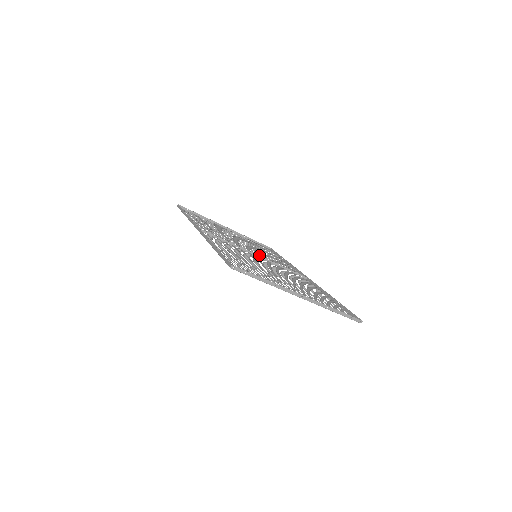
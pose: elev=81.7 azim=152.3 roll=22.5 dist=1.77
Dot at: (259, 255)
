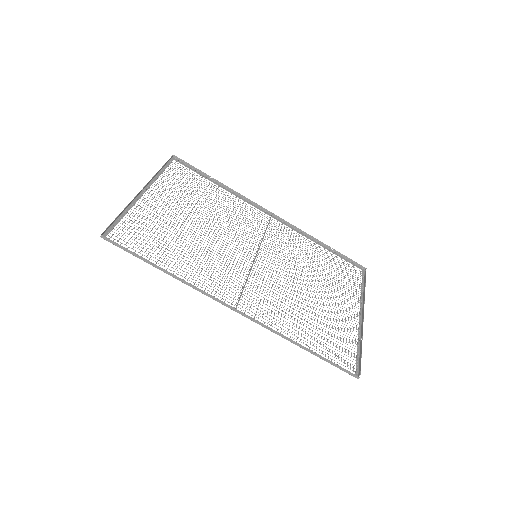
Dot at: (245, 241)
